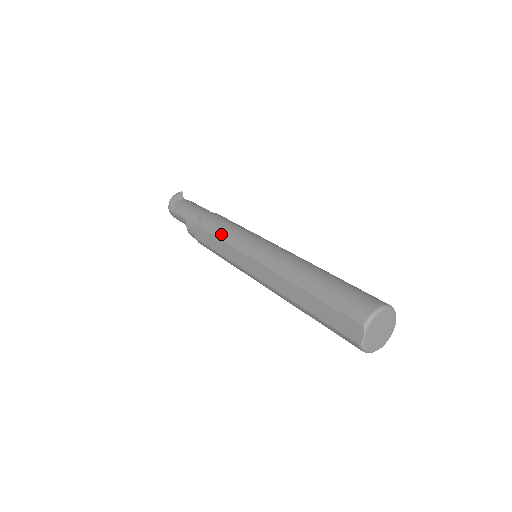
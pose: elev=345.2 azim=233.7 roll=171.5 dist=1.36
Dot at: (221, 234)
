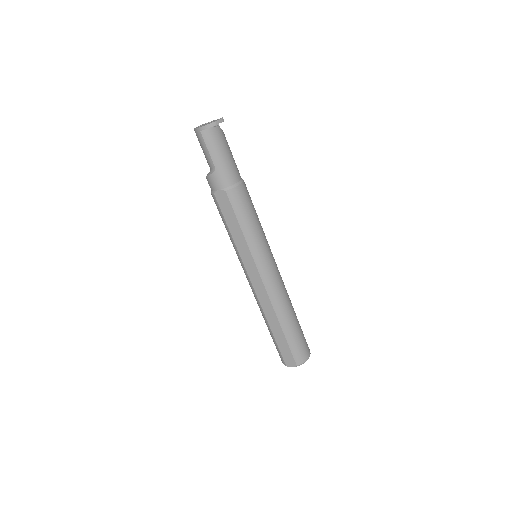
Dot at: (246, 230)
